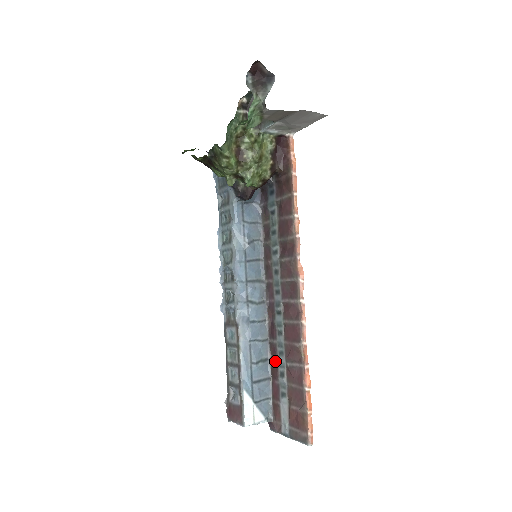
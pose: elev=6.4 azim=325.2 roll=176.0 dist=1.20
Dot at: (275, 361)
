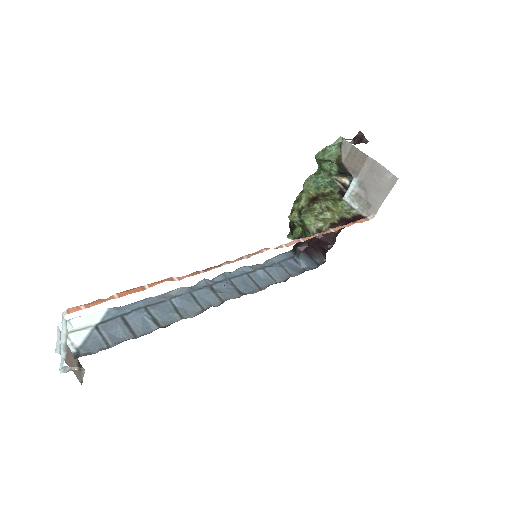
Dot at: occluded
